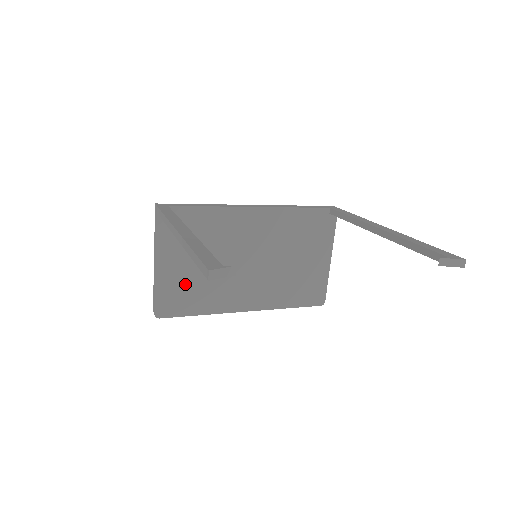
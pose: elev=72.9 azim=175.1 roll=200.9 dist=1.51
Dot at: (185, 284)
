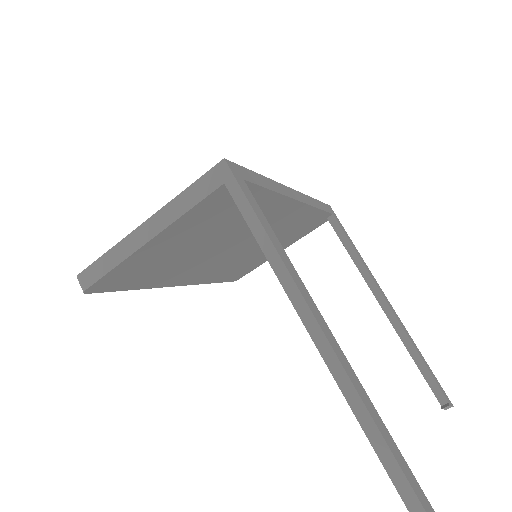
Dot at: (156, 262)
